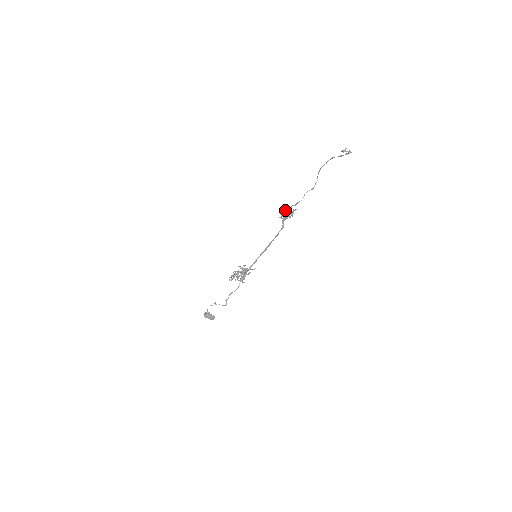
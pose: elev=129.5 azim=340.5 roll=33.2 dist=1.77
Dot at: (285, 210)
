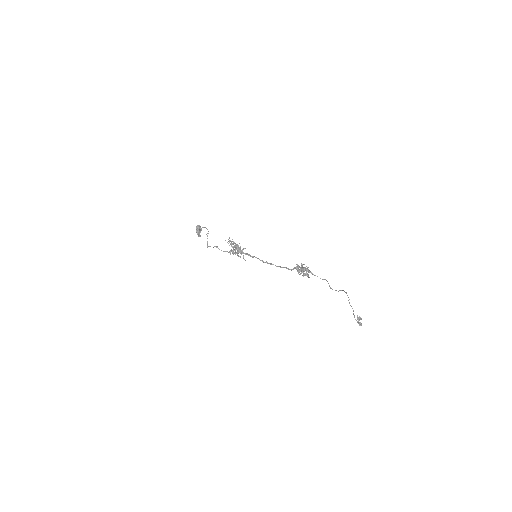
Dot at: (306, 266)
